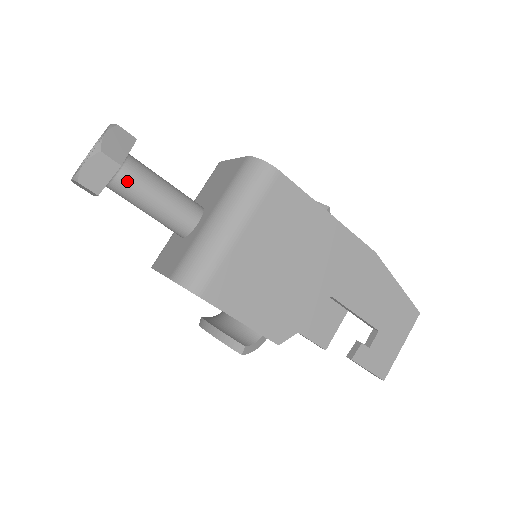
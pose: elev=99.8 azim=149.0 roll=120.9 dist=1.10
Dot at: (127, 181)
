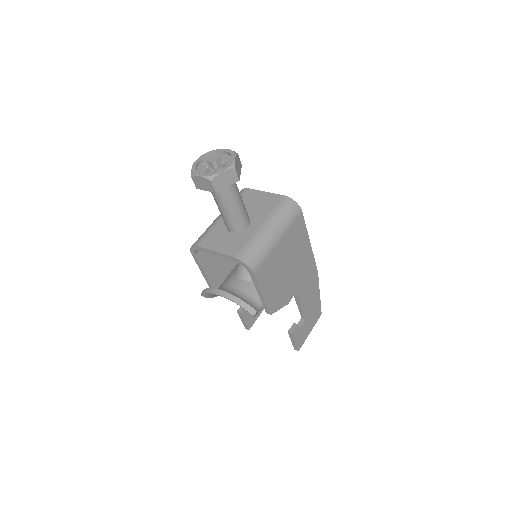
Dot at: (230, 189)
